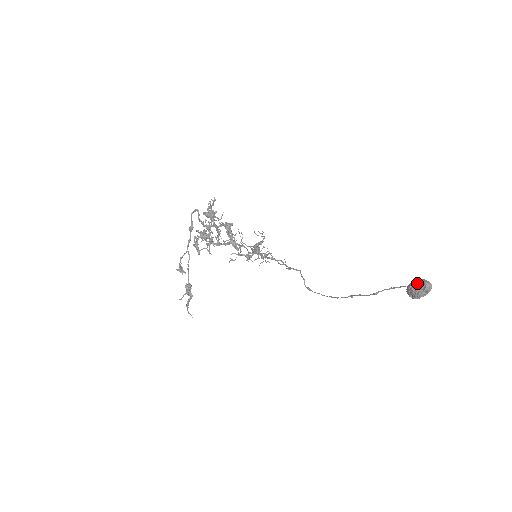
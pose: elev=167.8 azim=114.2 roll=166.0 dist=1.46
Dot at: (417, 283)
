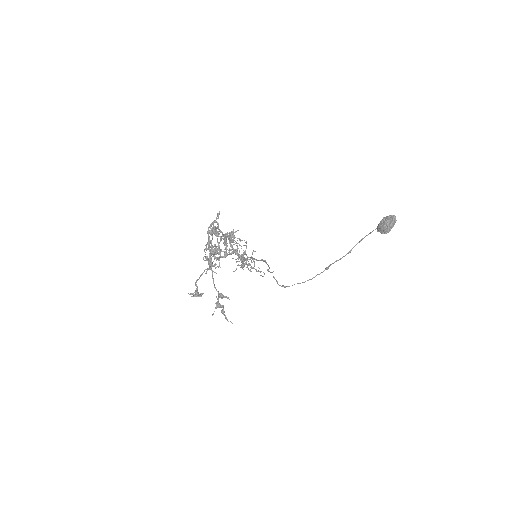
Dot at: (385, 220)
